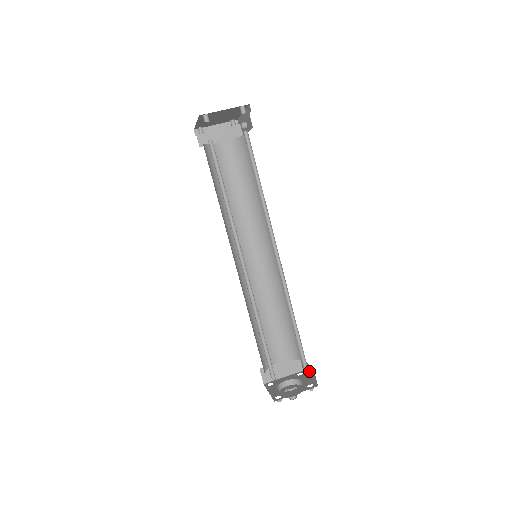
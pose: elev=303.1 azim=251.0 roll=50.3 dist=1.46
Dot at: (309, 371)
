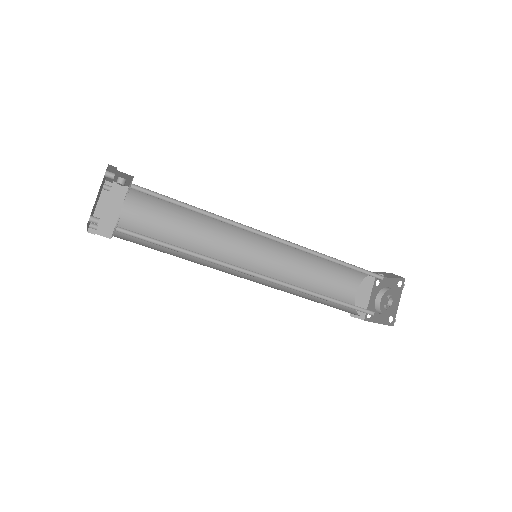
Dot at: (384, 275)
